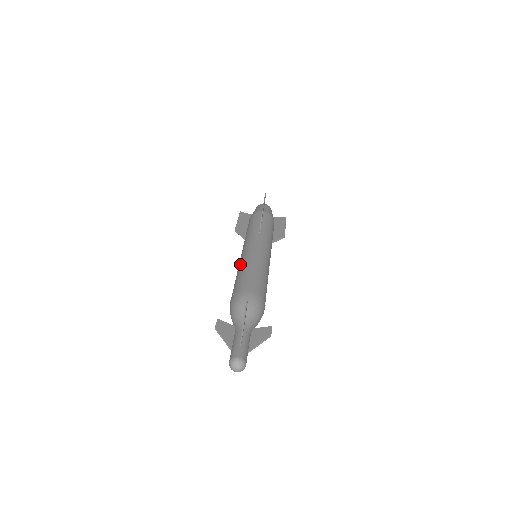
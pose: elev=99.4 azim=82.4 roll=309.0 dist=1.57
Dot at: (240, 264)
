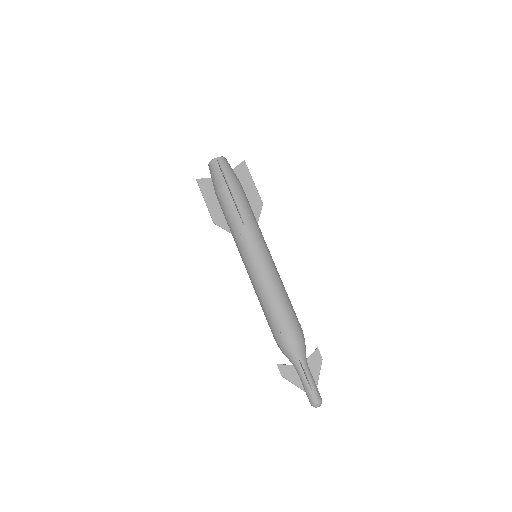
Dot at: (256, 289)
